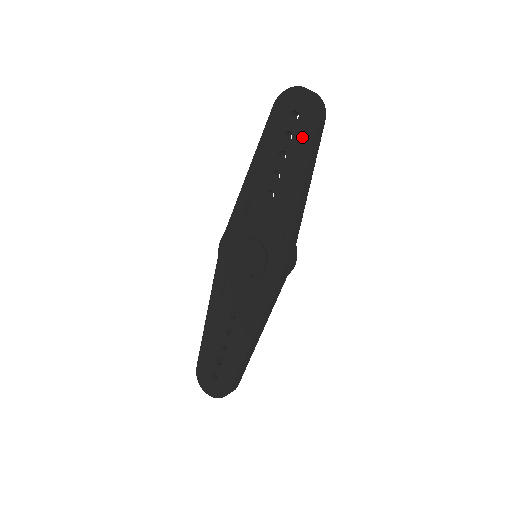
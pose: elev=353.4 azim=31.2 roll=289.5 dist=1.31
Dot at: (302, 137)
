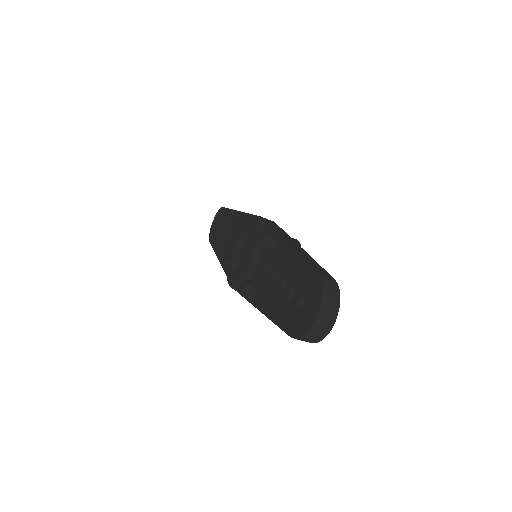
Dot at: (223, 217)
